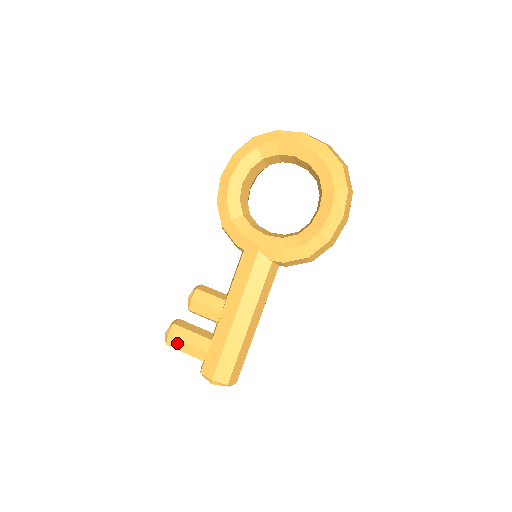
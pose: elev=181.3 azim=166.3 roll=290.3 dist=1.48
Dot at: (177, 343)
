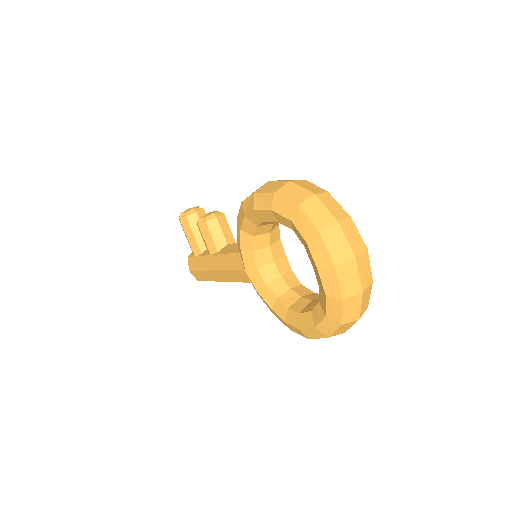
Dot at: (183, 228)
